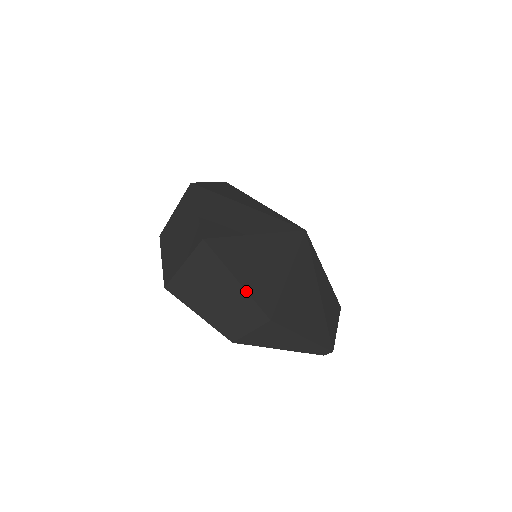
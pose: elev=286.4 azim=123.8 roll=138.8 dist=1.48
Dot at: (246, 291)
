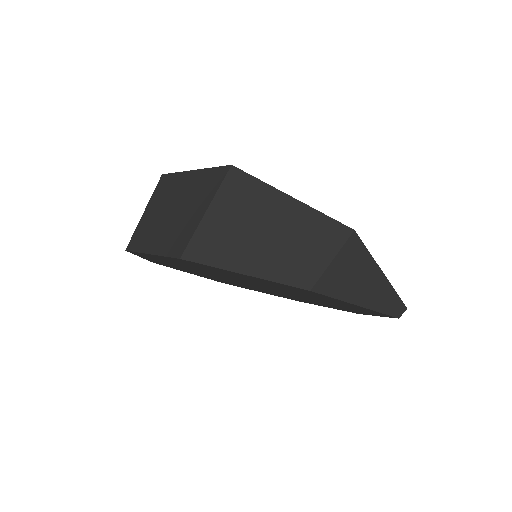
Dot at: (309, 206)
